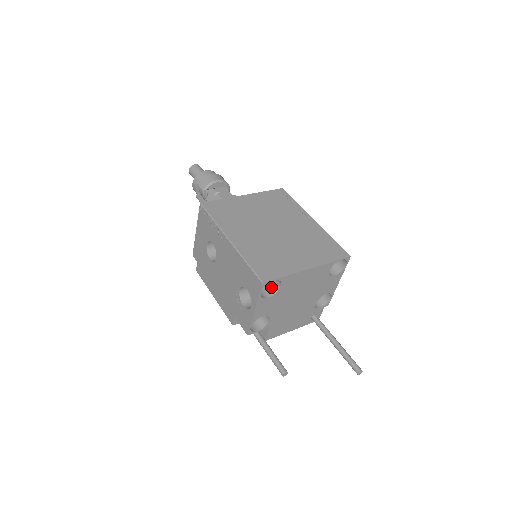
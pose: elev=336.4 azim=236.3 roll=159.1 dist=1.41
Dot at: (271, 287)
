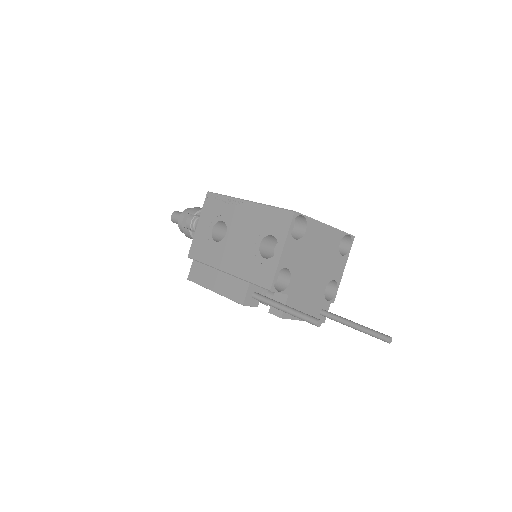
Dot at: (294, 236)
